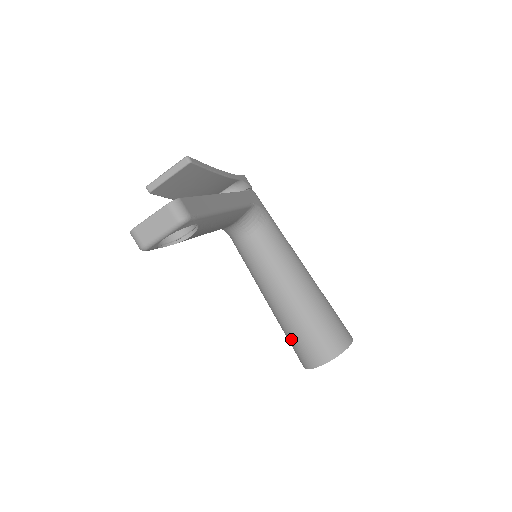
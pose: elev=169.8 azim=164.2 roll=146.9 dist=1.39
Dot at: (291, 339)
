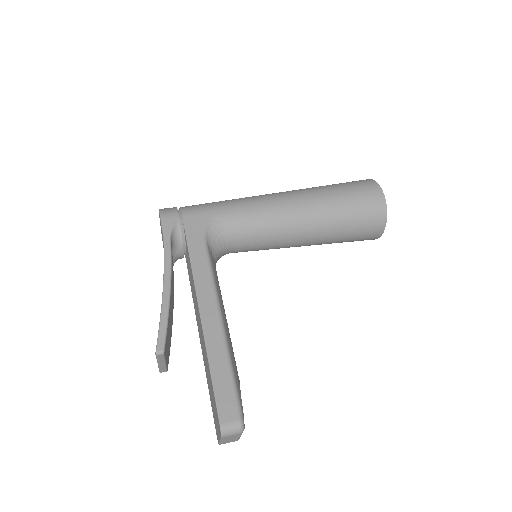
Dot at: occluded
